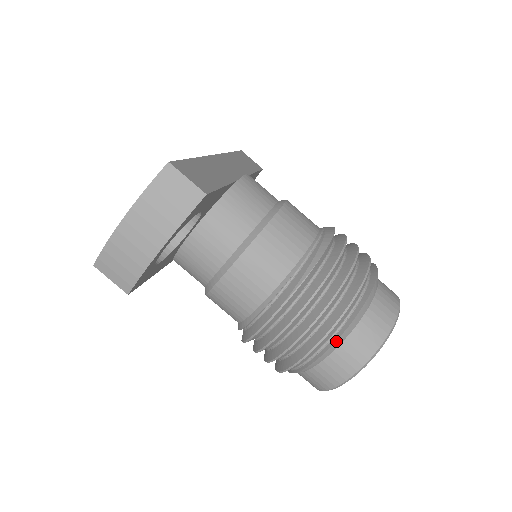
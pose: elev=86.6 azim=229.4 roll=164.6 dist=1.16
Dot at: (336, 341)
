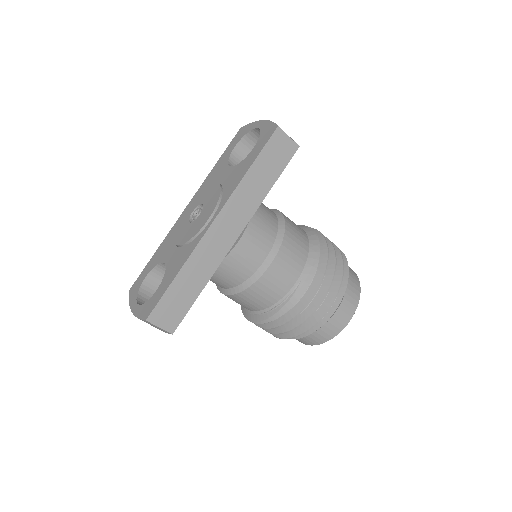
Dot at: occluded
